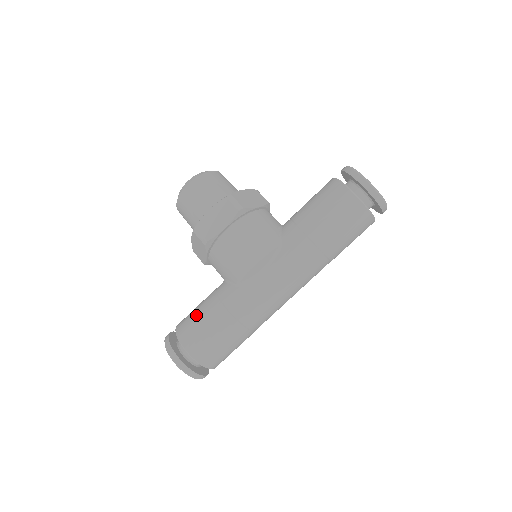
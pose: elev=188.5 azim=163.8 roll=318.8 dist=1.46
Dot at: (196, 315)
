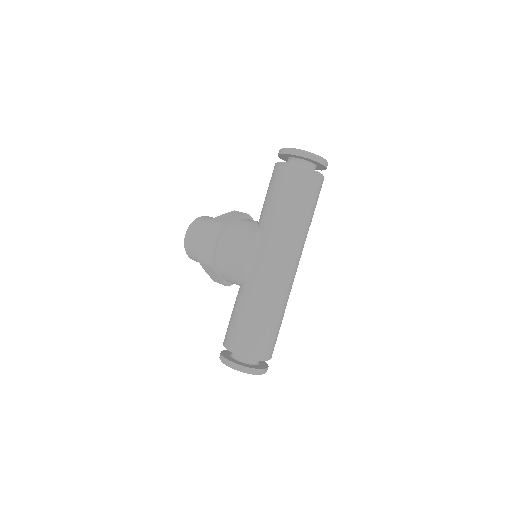
Dot at: (230, 322)
